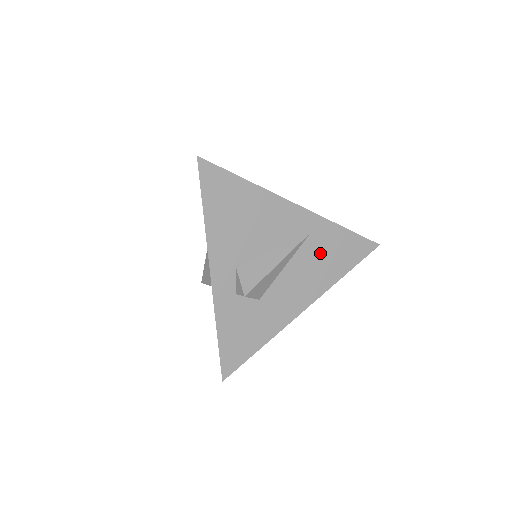
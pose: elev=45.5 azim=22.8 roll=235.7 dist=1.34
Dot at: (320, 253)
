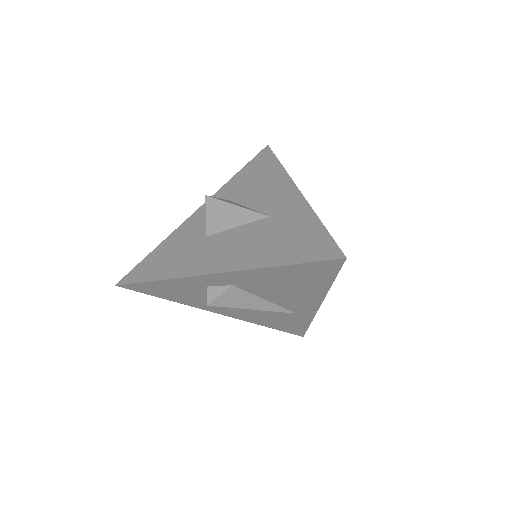
Dot at: (278, 317)
